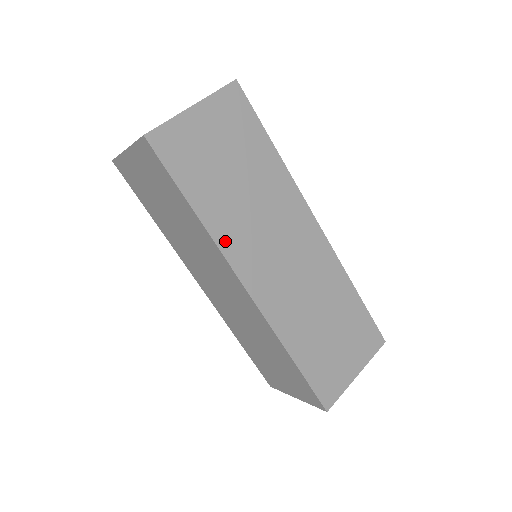
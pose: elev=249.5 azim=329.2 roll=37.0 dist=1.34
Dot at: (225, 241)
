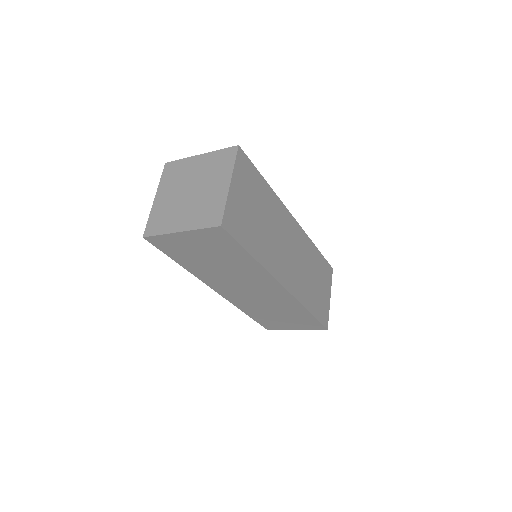
Dot at: (204, 278)
